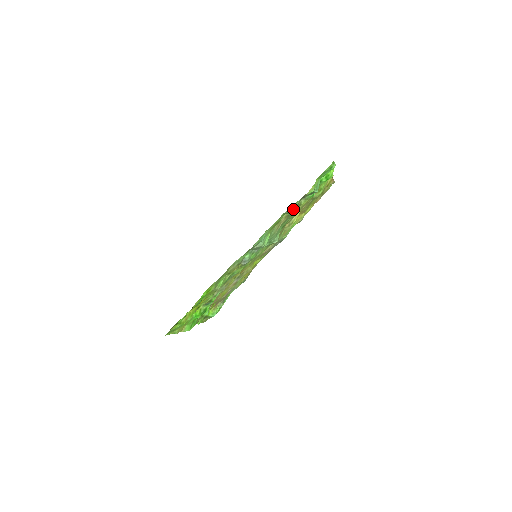
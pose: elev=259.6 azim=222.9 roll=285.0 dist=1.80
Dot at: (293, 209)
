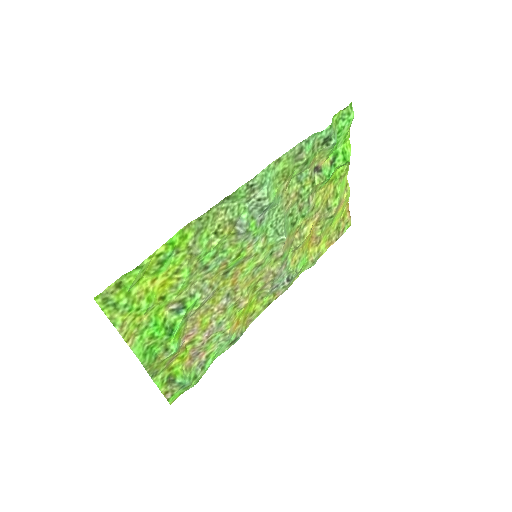
Dot at: (307, 151)
